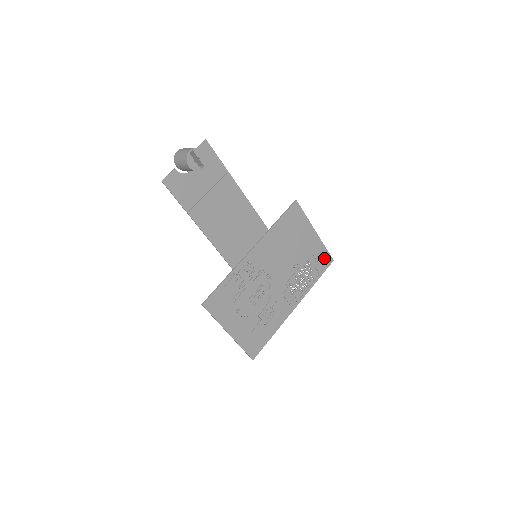
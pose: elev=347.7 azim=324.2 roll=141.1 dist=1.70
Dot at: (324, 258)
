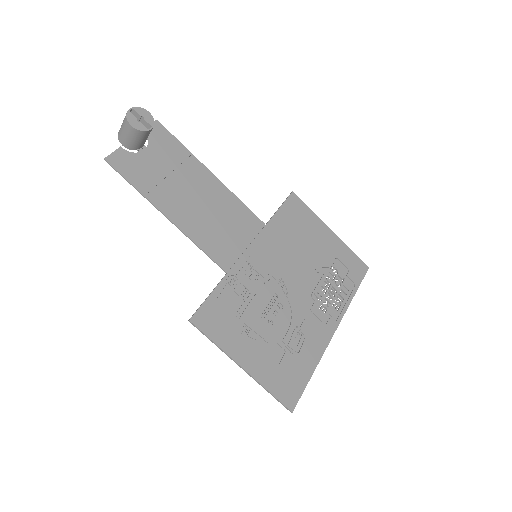
Dot at: (354, 264)
